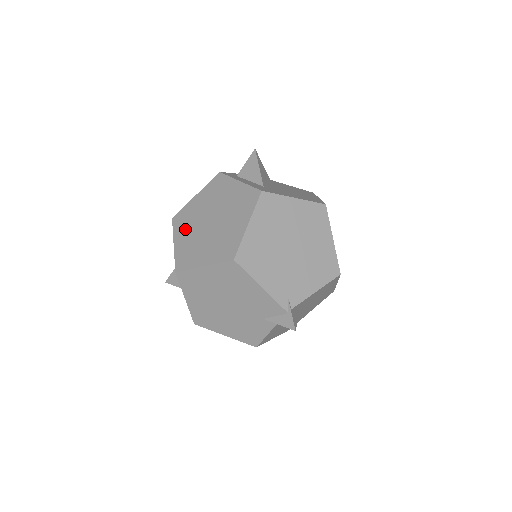
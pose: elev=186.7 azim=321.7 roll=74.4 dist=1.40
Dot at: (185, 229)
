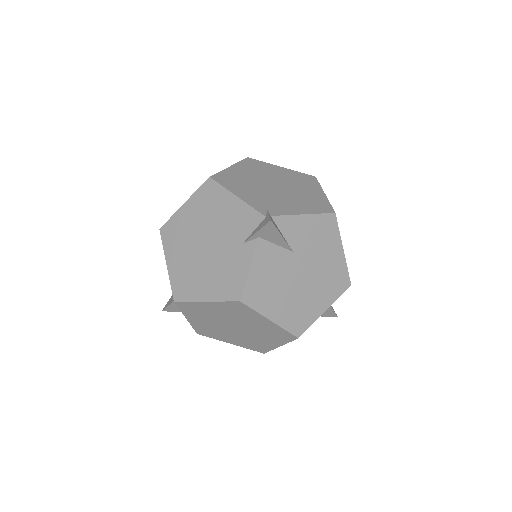
Dot at: occluded
